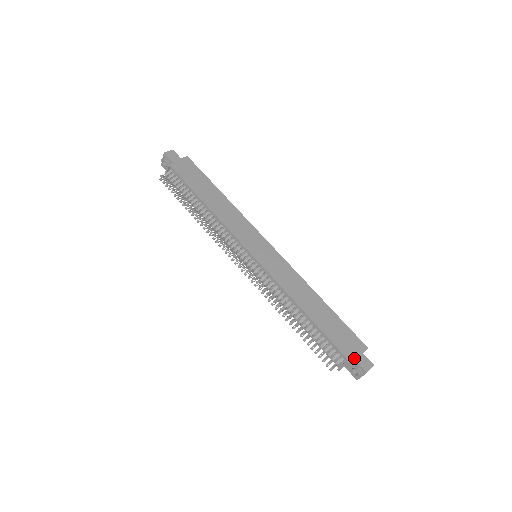
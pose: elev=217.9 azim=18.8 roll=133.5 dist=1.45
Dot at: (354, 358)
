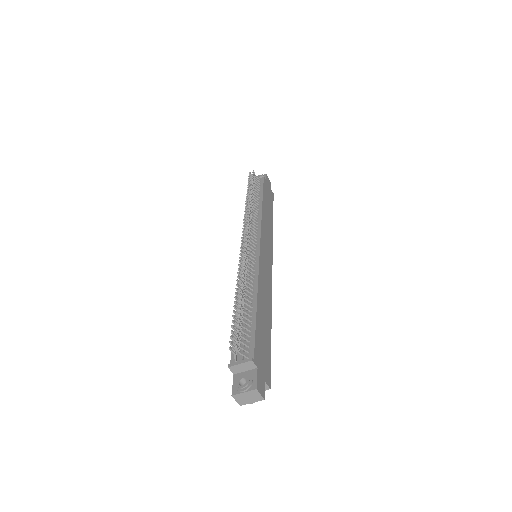
Dot at: (258, 368)
